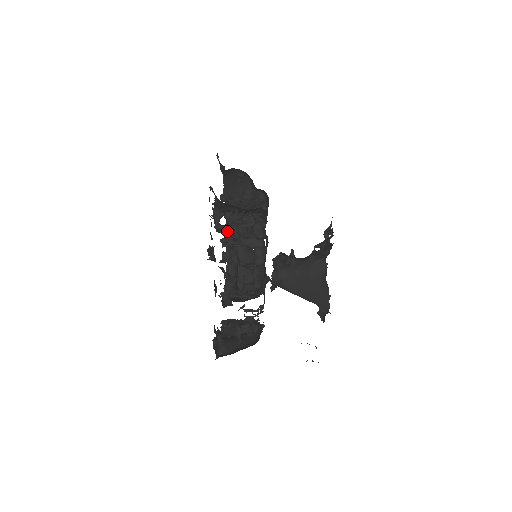
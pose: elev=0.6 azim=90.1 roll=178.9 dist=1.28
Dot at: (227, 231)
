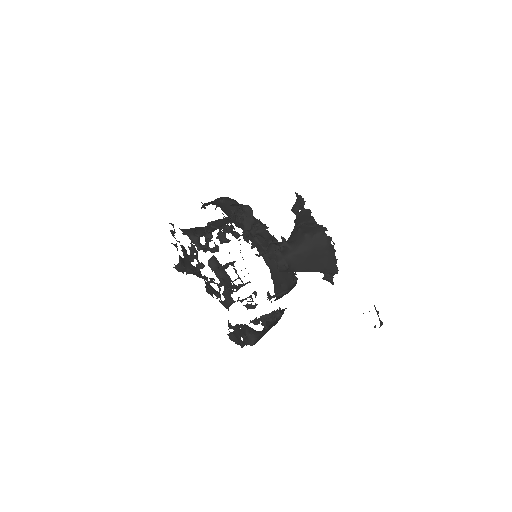
Dot at: (209, 248)
